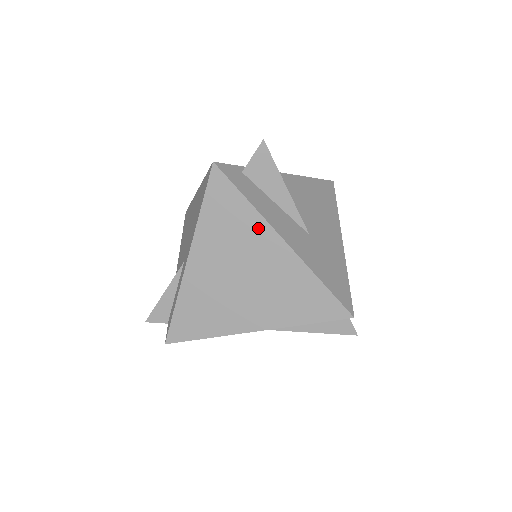
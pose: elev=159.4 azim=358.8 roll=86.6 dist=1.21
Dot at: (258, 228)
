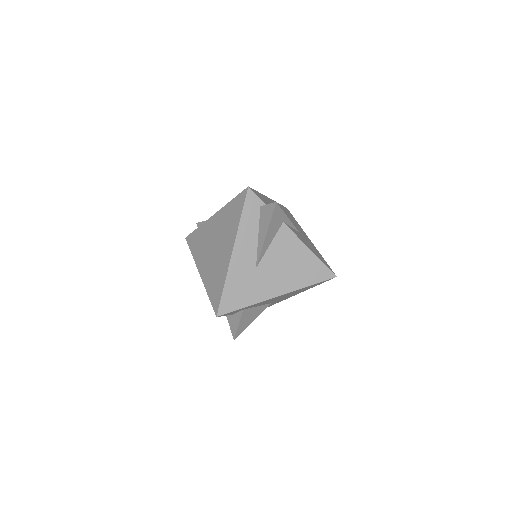
Dot at: (233, 234)
